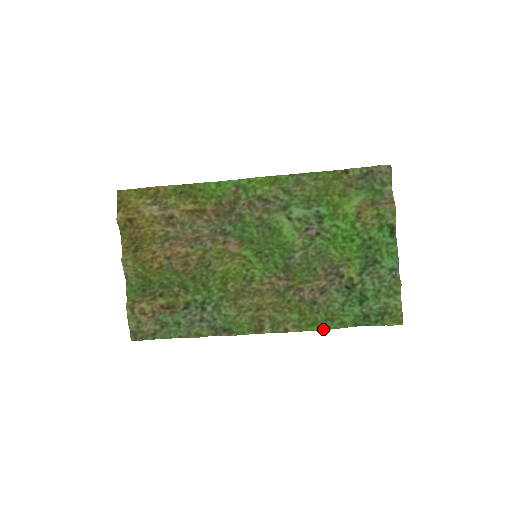
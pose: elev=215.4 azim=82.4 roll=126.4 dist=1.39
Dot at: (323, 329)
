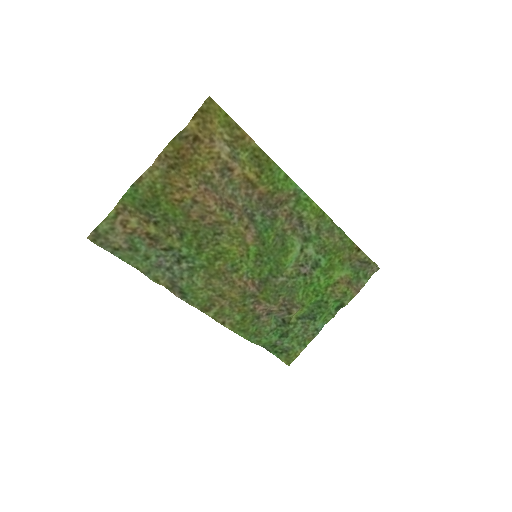
Dot at: (246, 338)
